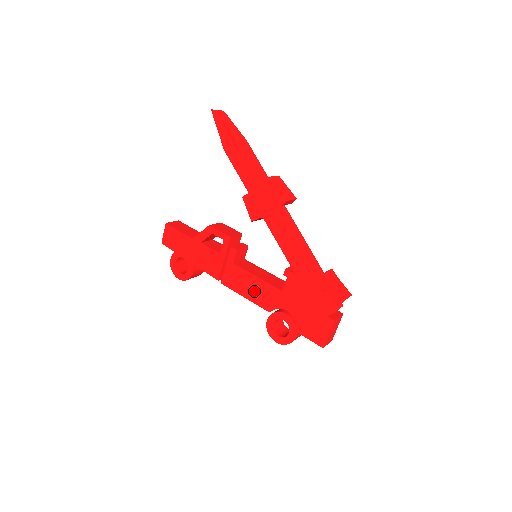
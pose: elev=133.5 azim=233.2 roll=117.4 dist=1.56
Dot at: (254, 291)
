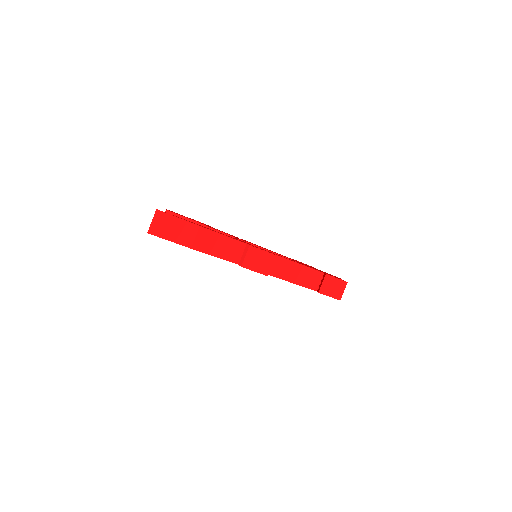
Dot at: occluded
